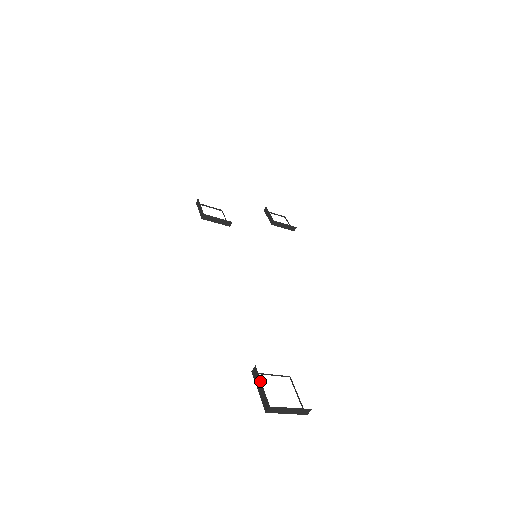
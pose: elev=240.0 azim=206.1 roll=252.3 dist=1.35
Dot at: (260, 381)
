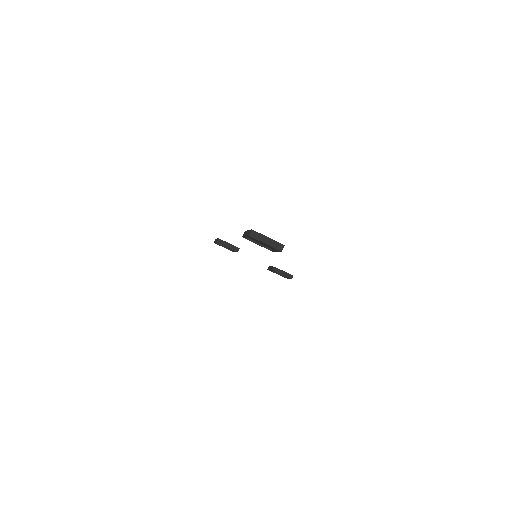
Dot at: (247, 231)
